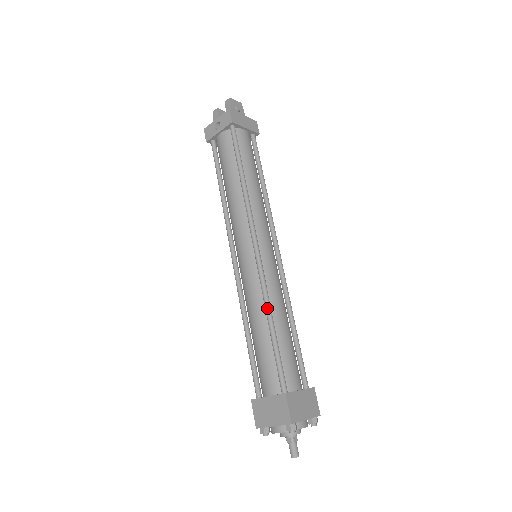
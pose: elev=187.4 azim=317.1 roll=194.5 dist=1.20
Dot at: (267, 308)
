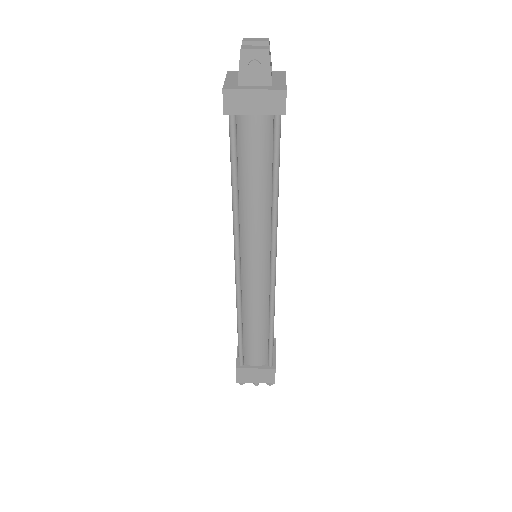
Dot at: (237, 314)
